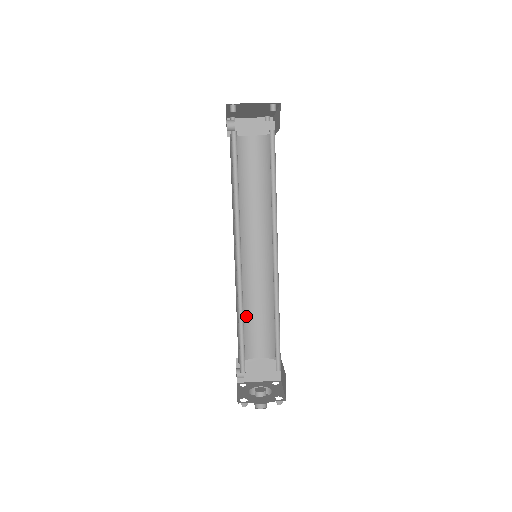
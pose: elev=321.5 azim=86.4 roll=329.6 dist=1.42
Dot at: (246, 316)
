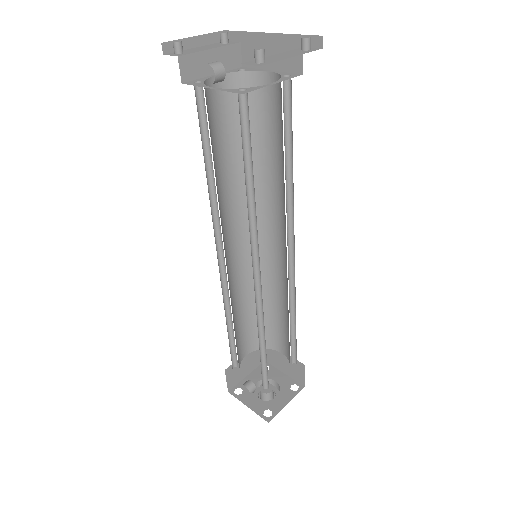
Dot at: (235, 323)
